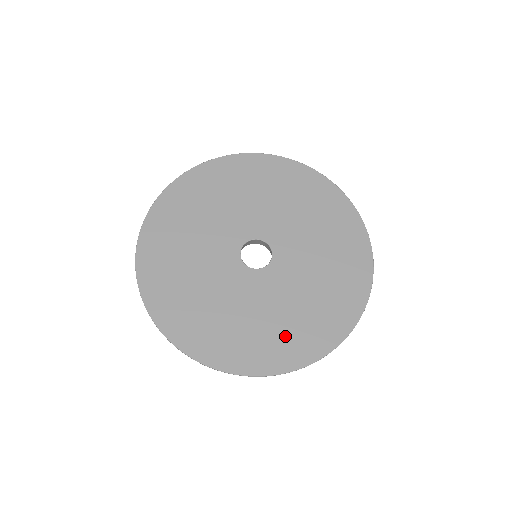
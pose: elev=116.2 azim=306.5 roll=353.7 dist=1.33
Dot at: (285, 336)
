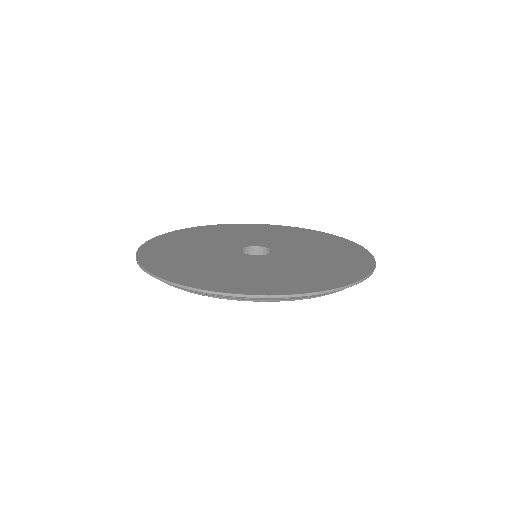
Dot at: (300, 278)
